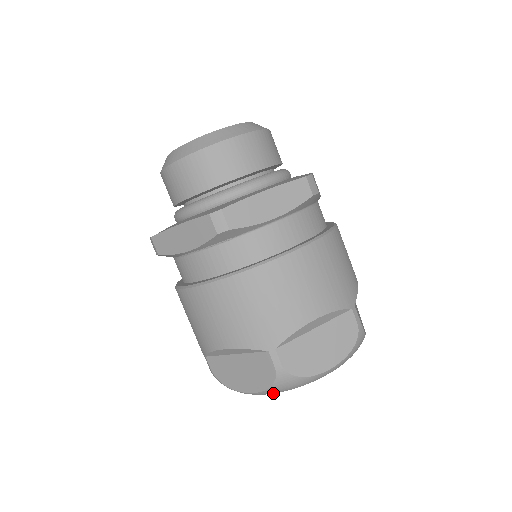
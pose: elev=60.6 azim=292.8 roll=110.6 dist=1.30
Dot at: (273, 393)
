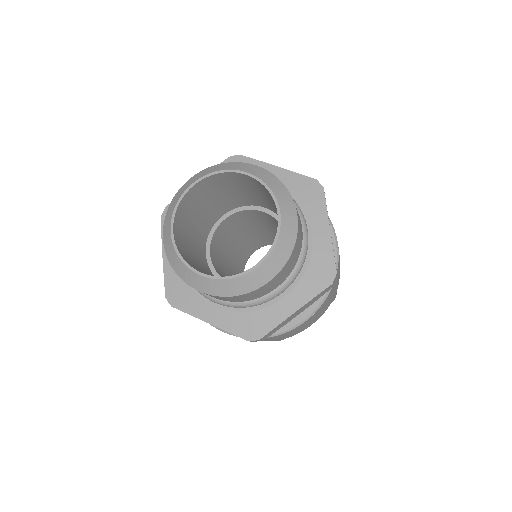
Dot at: occluded
